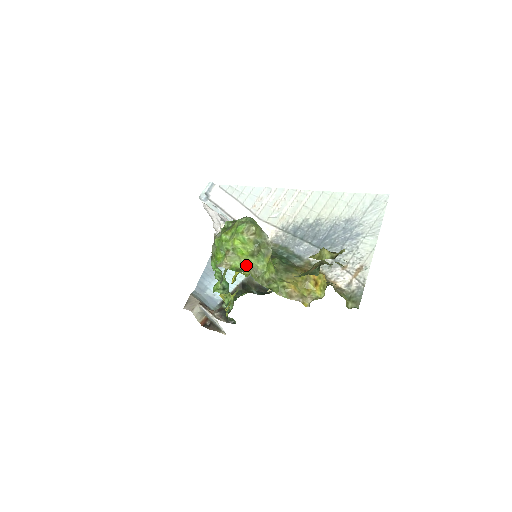
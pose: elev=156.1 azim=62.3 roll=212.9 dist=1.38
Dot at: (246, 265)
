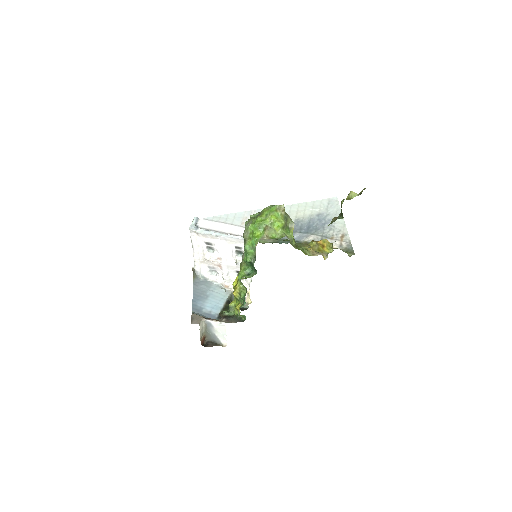
Dot at: (281, 235)
